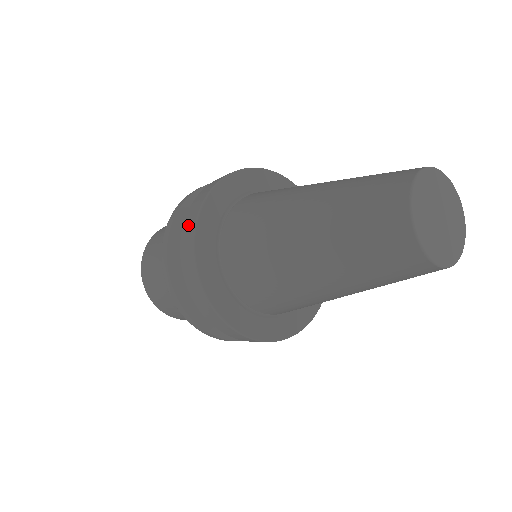
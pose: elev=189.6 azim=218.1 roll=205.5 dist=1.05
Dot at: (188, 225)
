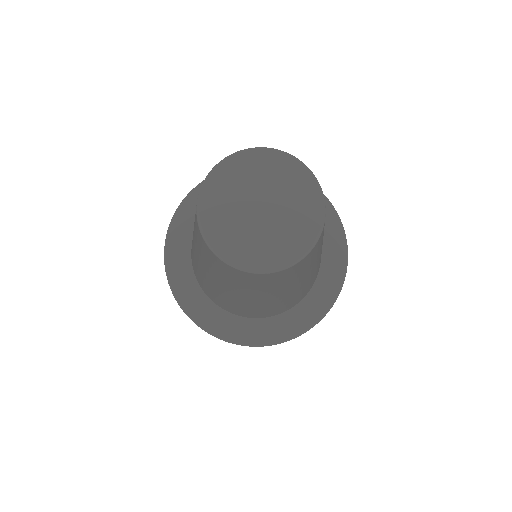
Dot at: occluded
